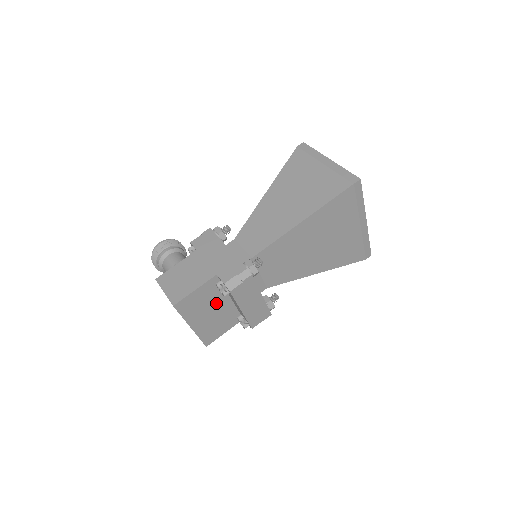
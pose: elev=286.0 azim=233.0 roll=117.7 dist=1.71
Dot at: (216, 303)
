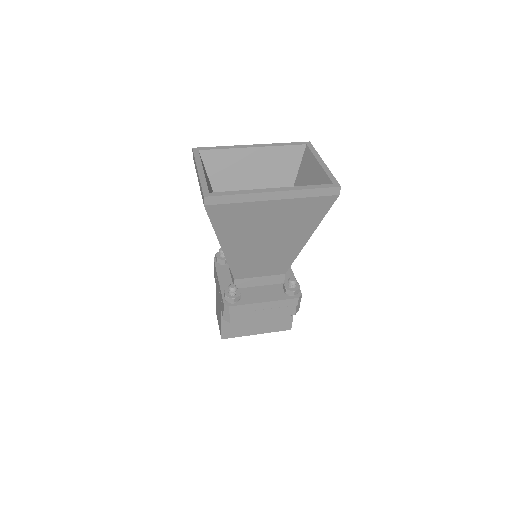
Dot at: occluded
